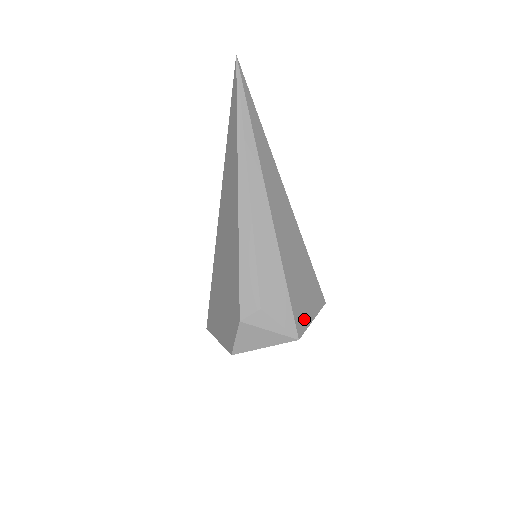
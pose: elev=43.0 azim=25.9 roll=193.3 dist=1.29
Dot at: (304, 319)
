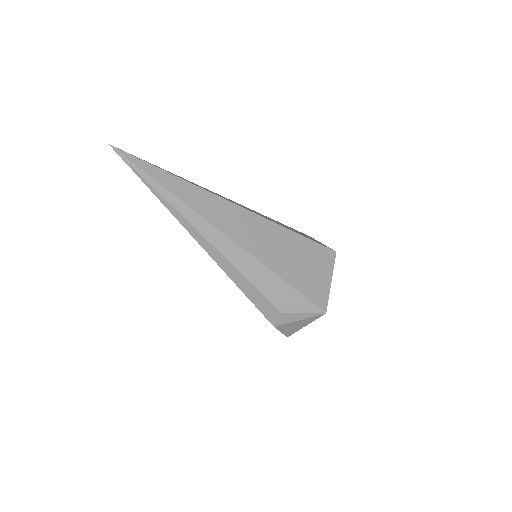
Dot at: (322, 291)
